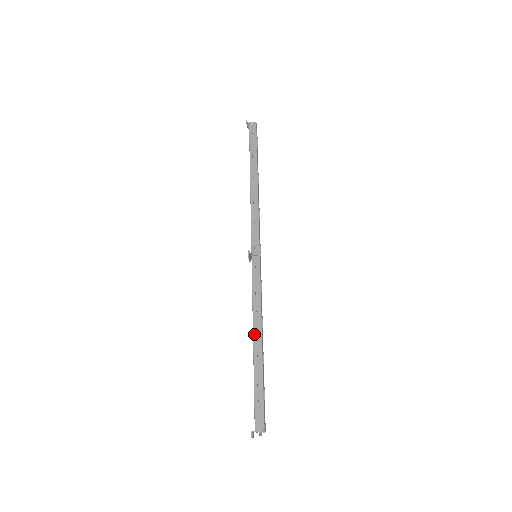
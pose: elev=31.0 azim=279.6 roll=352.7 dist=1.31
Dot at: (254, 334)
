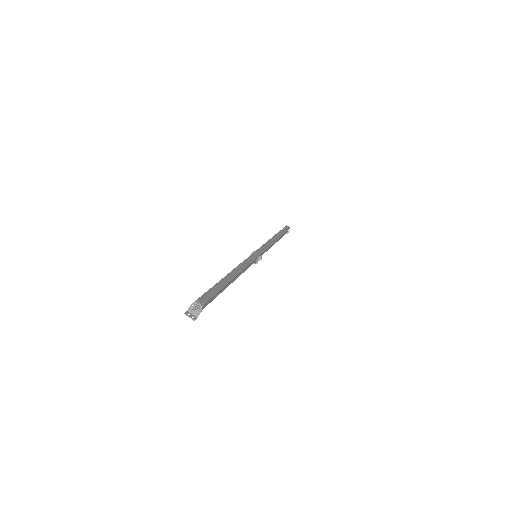
Dot at: occluded
